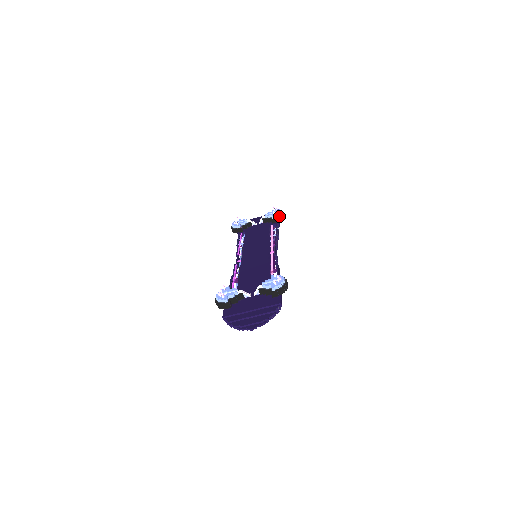
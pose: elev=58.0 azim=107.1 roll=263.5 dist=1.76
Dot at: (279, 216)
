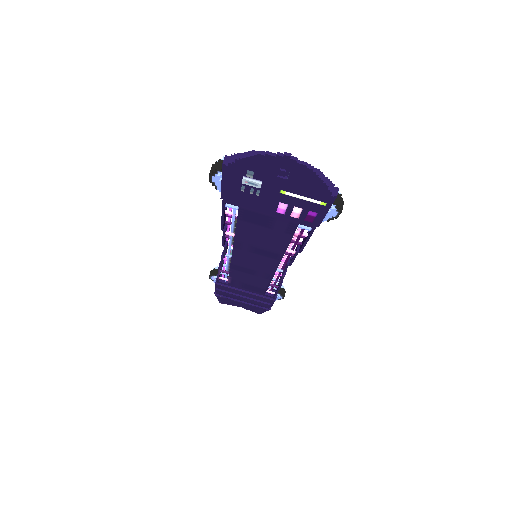
Dot at: (282, 287)
